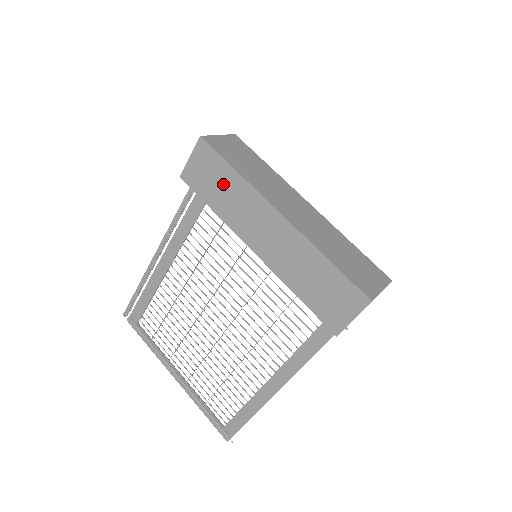
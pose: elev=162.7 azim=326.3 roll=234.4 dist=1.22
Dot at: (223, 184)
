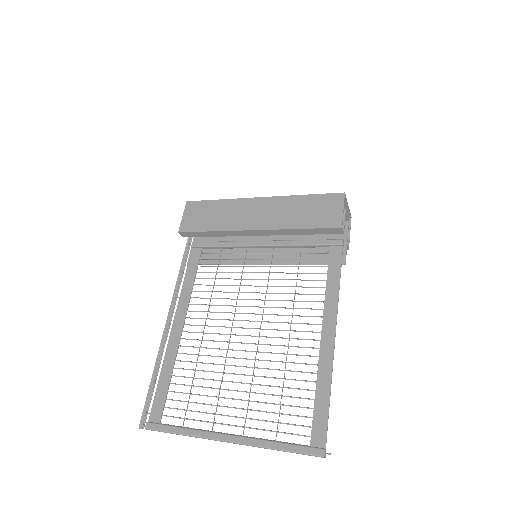
Dot at: (214, 212)
